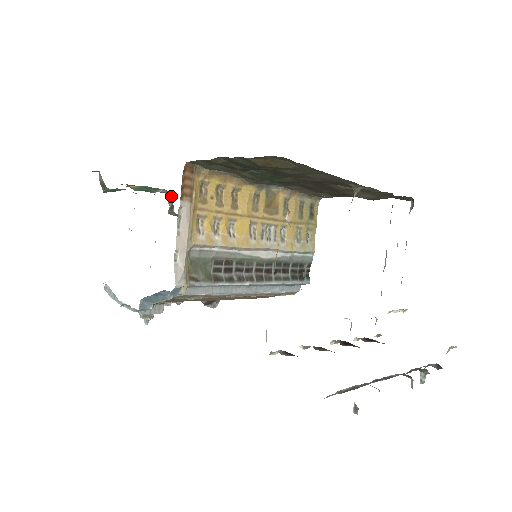
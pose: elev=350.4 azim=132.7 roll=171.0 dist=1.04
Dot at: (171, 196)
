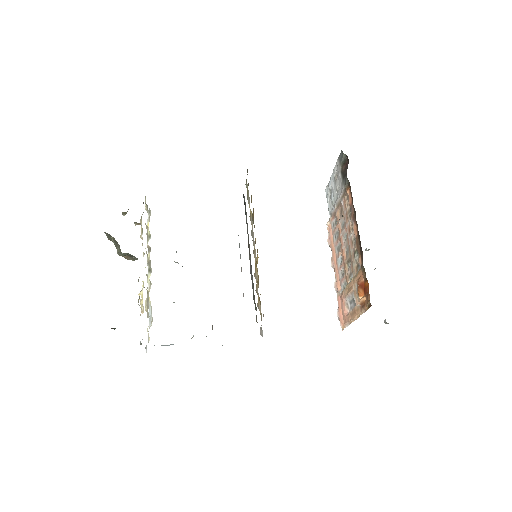
Dot at: occluded
